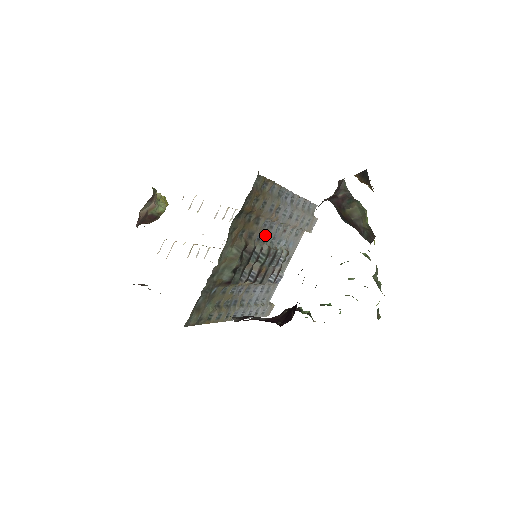
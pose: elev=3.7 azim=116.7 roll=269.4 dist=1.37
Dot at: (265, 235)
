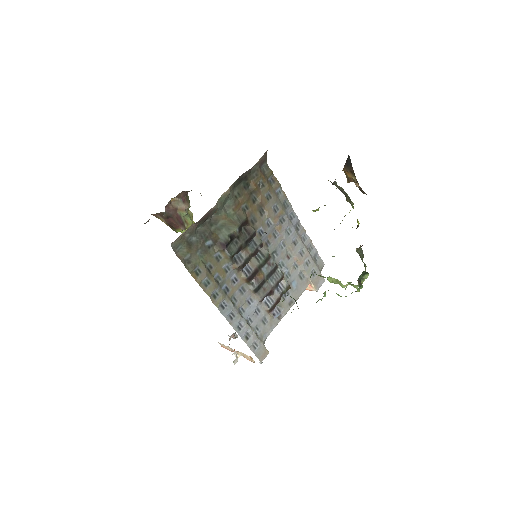
Dot at: (267, 239)
